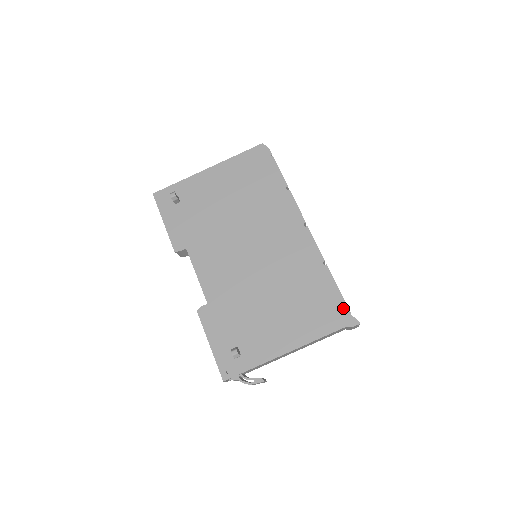
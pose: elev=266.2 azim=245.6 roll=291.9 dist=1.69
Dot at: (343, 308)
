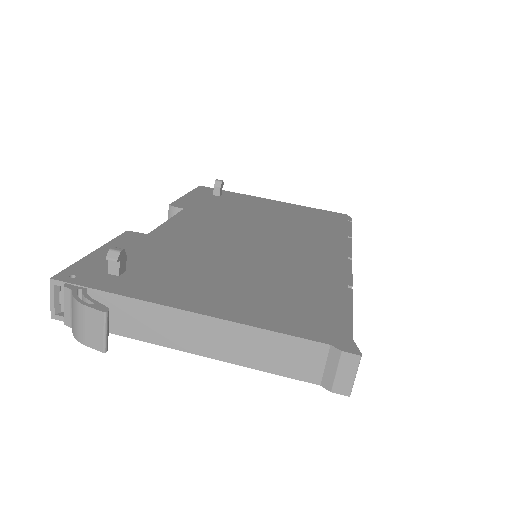
Dot at: (343, 327)
